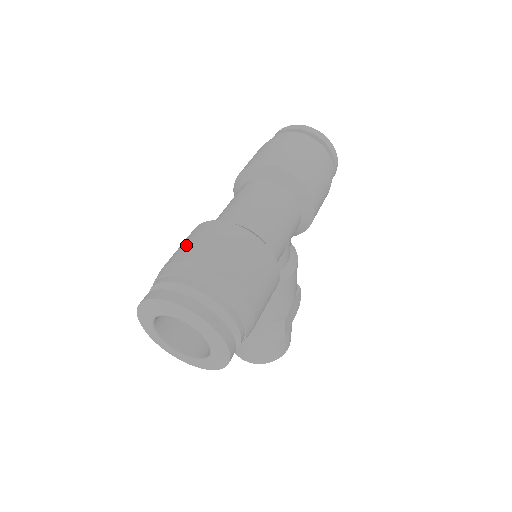
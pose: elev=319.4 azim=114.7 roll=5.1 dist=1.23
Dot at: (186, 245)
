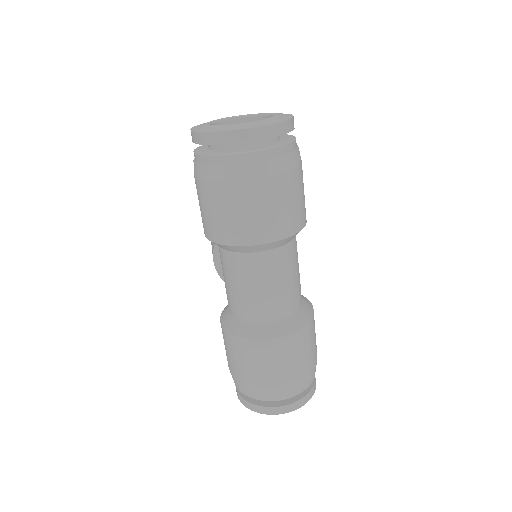
Dot at: (250, 368)
